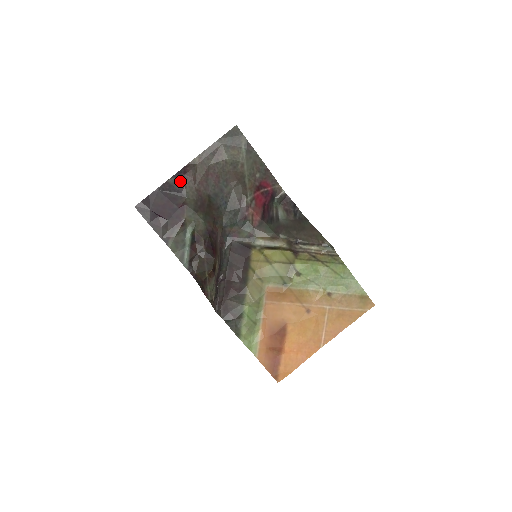
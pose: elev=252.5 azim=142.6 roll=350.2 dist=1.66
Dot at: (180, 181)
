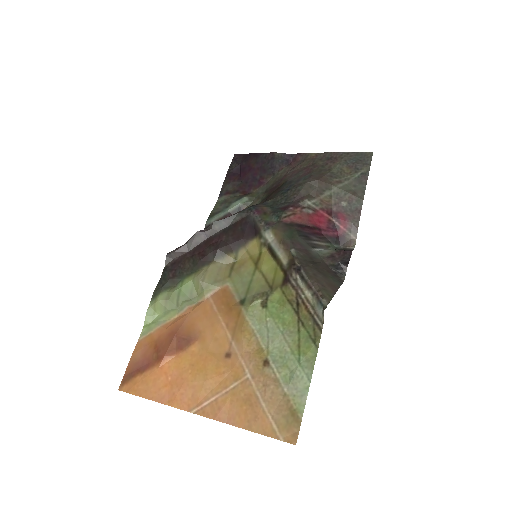
Dot at: (283, 162)
